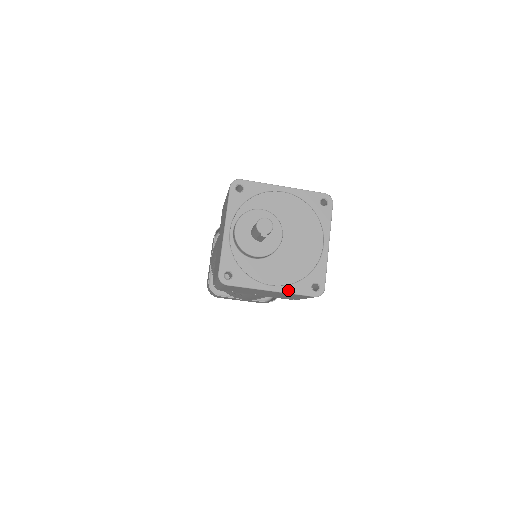
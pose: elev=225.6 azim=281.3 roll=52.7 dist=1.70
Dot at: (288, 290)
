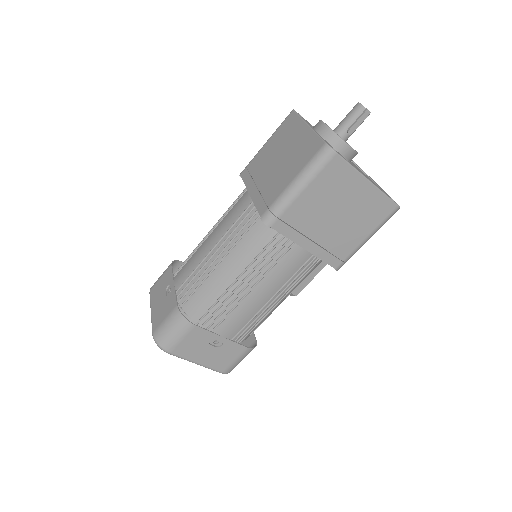
Dot at: (379, 188)
